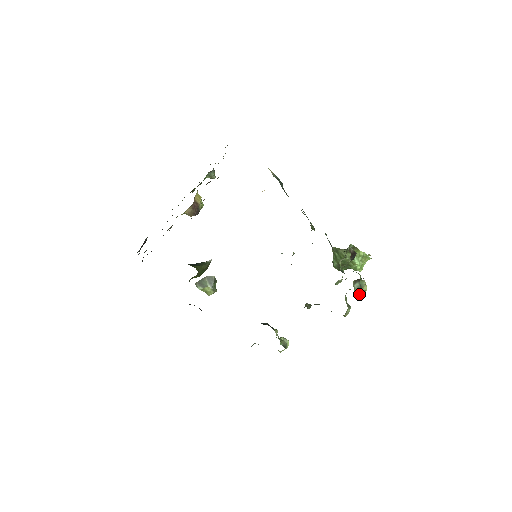
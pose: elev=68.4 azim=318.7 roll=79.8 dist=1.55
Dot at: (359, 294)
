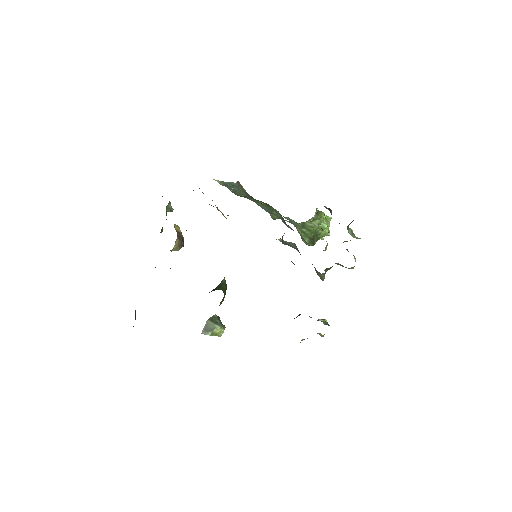
Dot at: (356, 238)
